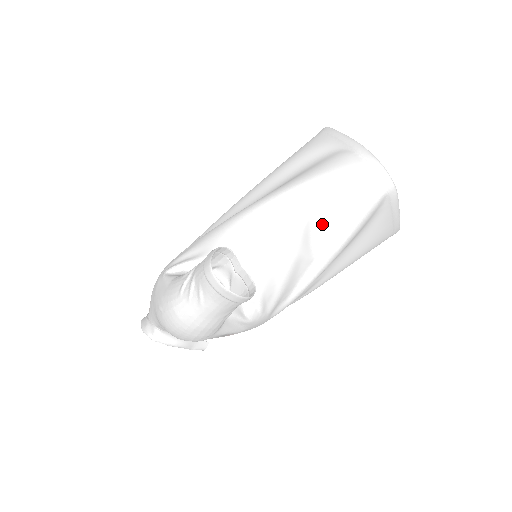
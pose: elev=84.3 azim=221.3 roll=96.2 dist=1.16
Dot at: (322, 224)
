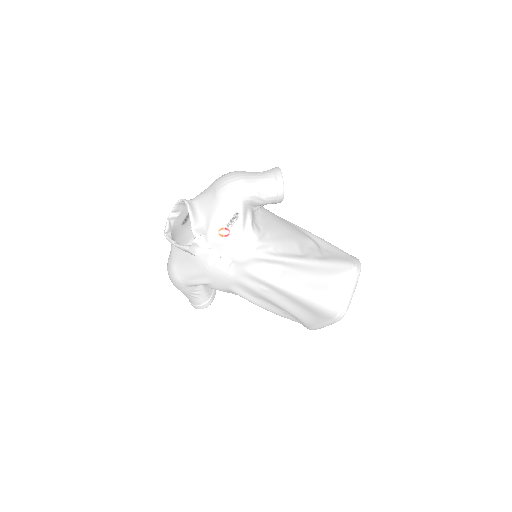
Dot at: (316, 248)
